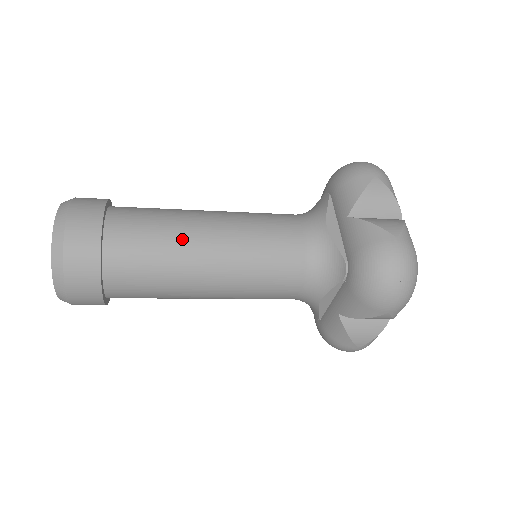
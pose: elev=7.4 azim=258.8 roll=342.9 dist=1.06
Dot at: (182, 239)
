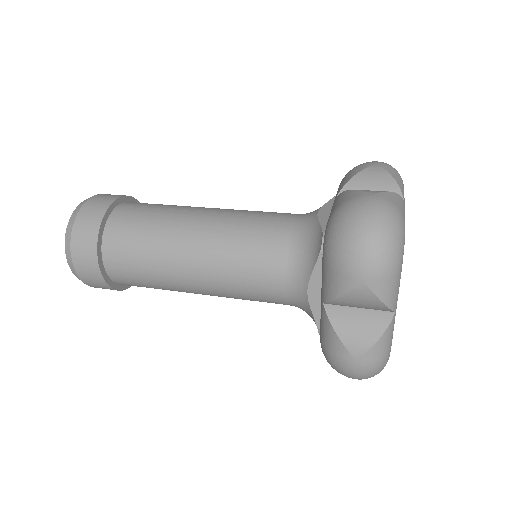
Dot at: (174, 217)
